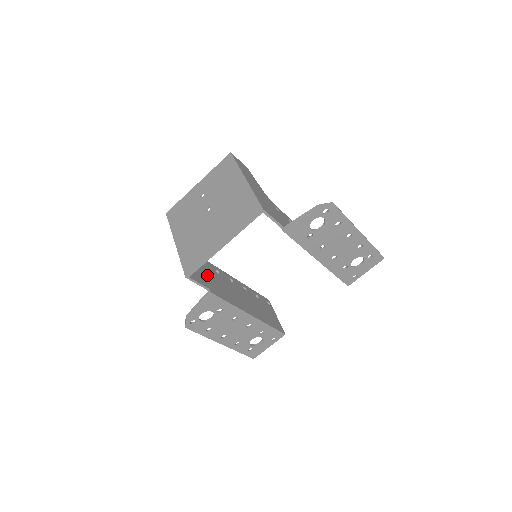
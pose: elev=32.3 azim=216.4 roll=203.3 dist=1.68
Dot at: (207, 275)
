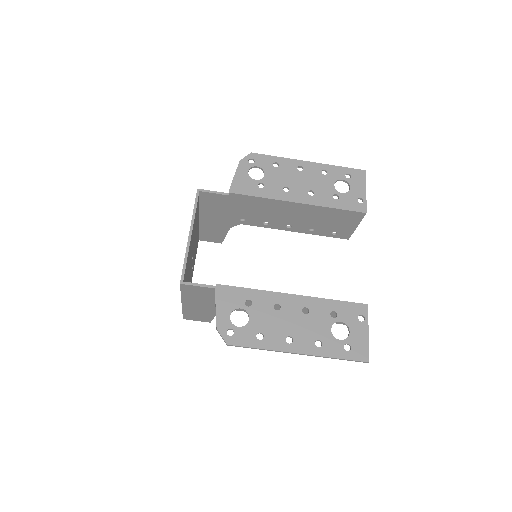
Dot at: occluded
